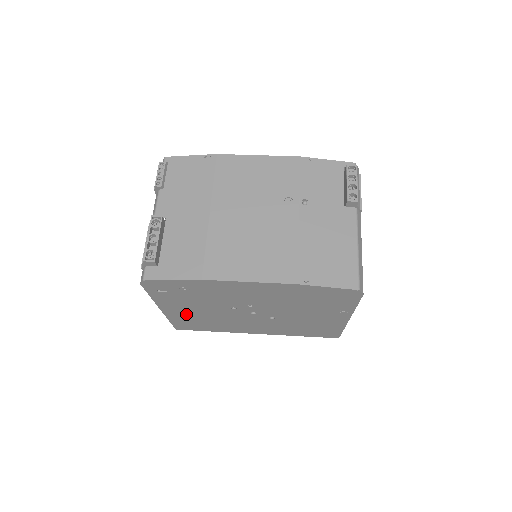
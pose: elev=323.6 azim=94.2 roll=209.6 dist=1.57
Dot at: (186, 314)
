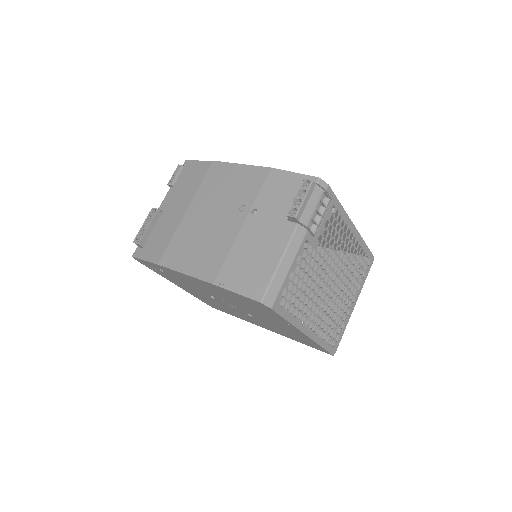
Dot at: (196, 294)
